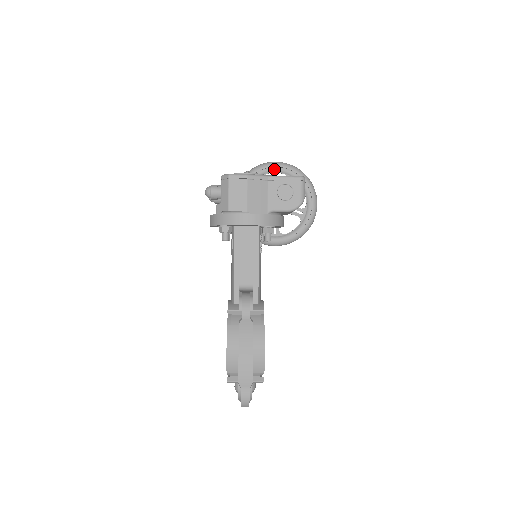
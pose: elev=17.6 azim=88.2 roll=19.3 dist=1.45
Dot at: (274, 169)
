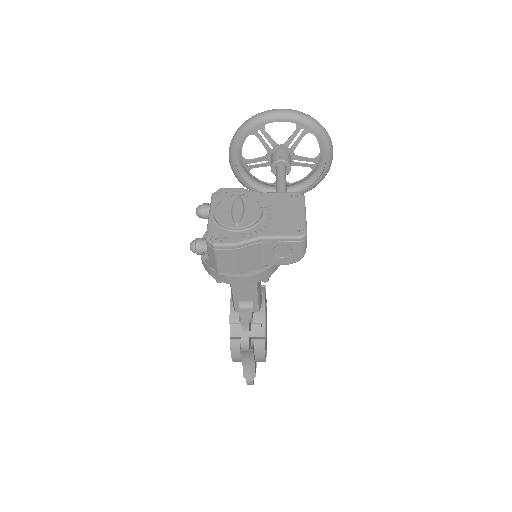
Dot at: occluded
